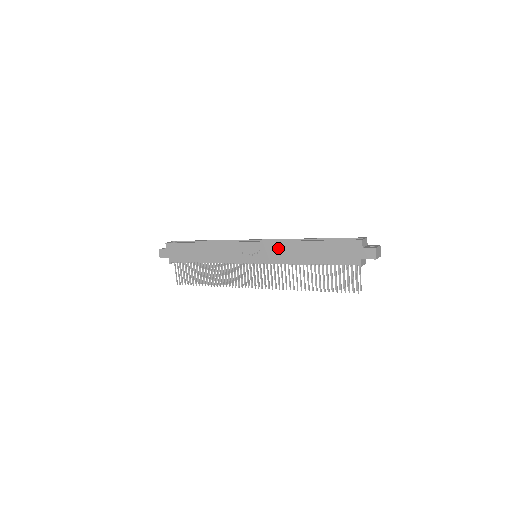
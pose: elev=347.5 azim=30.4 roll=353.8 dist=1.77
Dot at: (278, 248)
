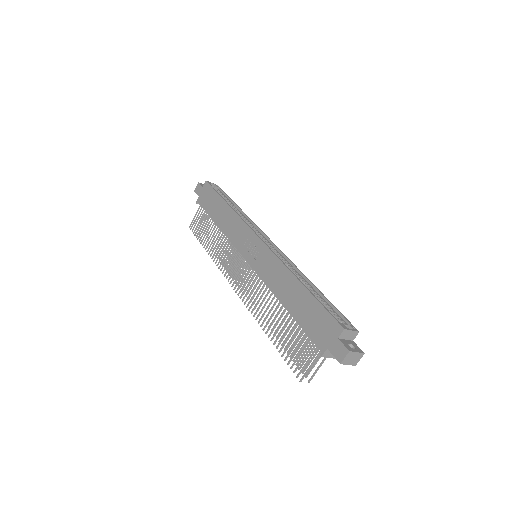
Dot at: (273, 264)
